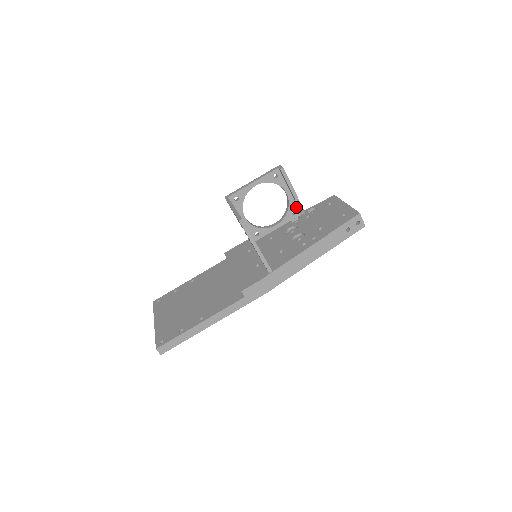
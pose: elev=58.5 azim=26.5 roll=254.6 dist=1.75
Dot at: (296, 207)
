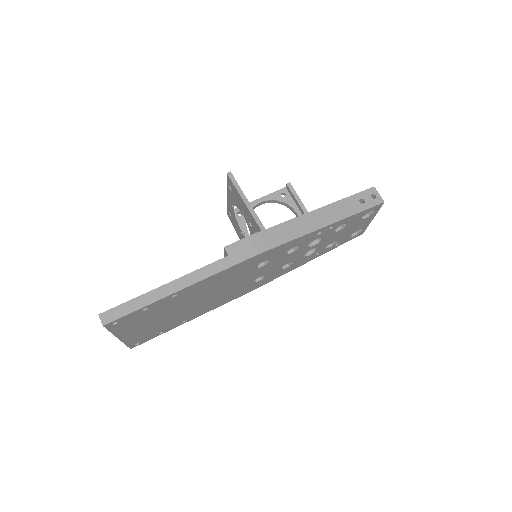
Dot at: occluded
